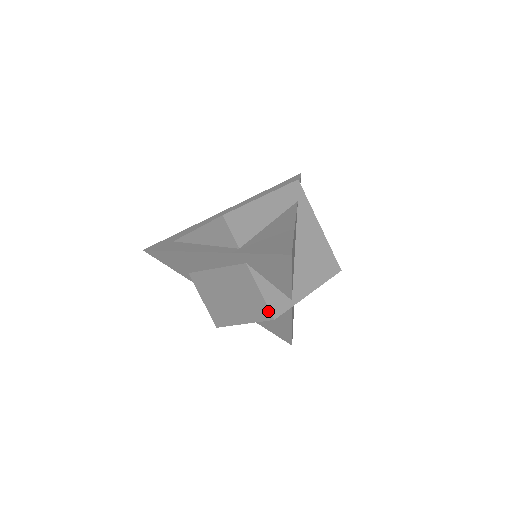
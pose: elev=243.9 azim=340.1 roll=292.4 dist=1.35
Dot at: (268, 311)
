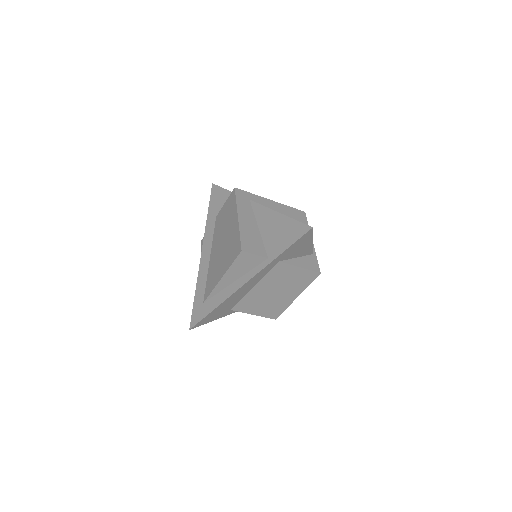
Dot at: (313, 273)
